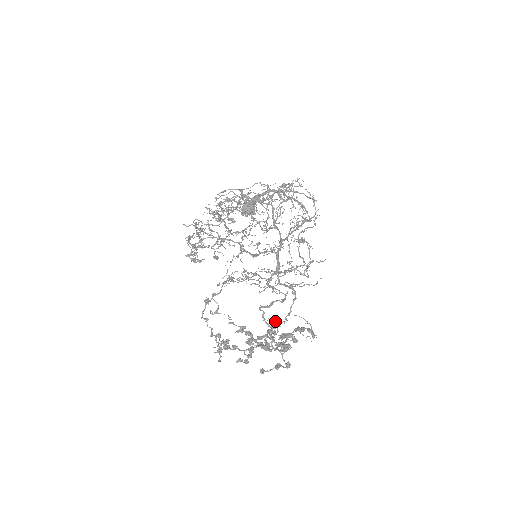
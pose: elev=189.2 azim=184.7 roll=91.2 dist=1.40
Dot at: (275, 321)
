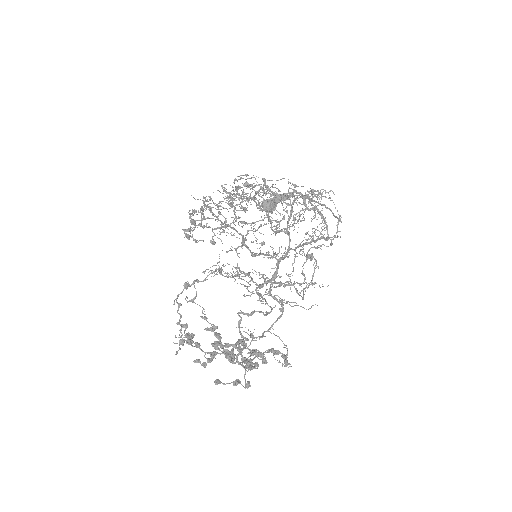
Dot at: (251, 333)
